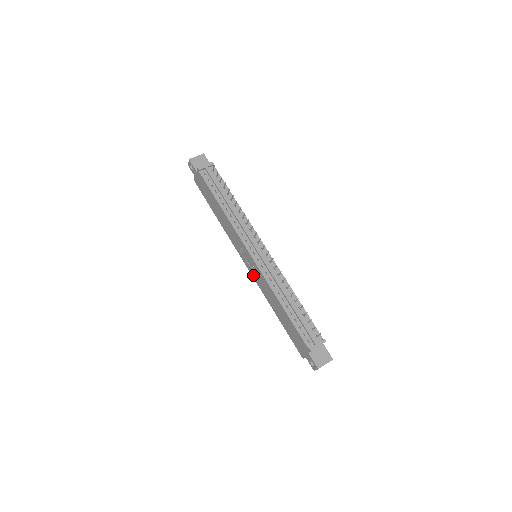
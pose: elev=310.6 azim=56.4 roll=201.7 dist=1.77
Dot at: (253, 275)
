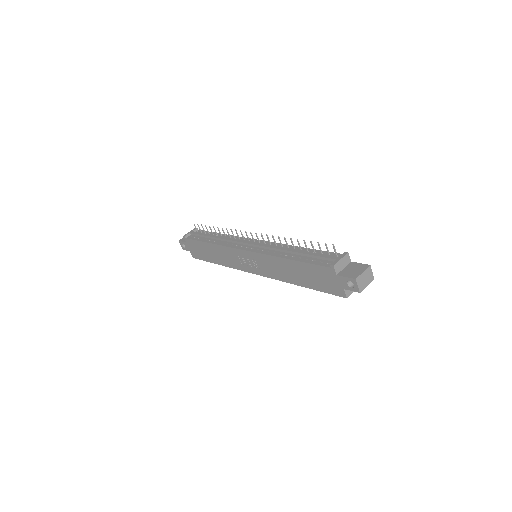
Dot at: (262, 273)
